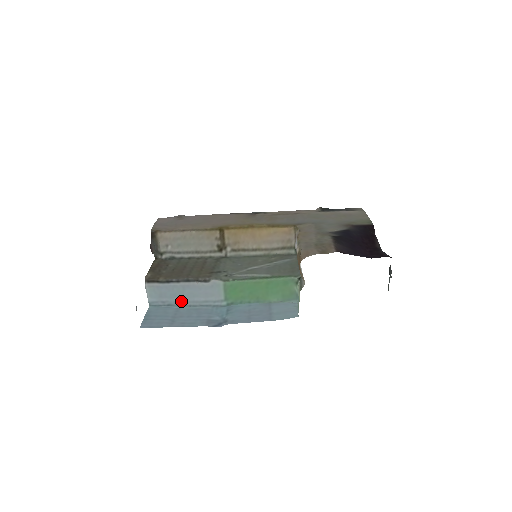
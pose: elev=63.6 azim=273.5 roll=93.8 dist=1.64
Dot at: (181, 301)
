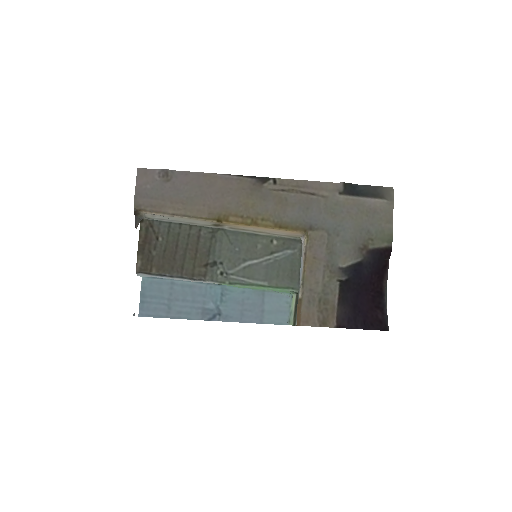
Dot at: occluded
